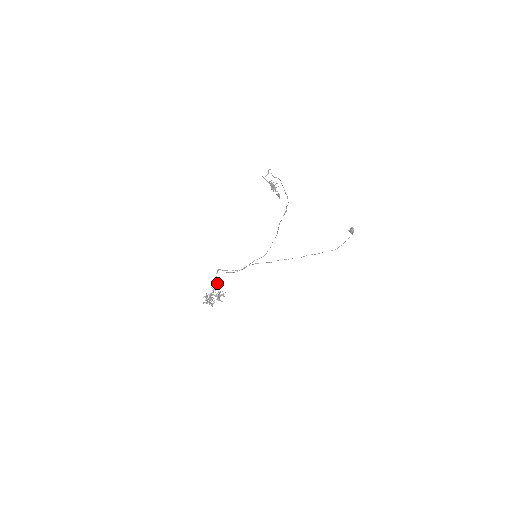
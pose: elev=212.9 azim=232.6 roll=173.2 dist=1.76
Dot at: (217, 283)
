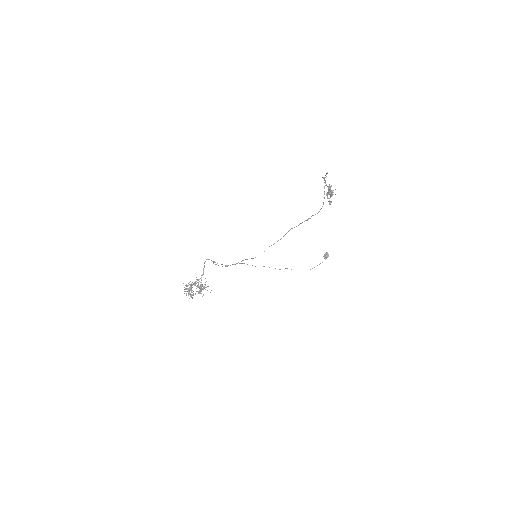
Dot at: (203, 273)
